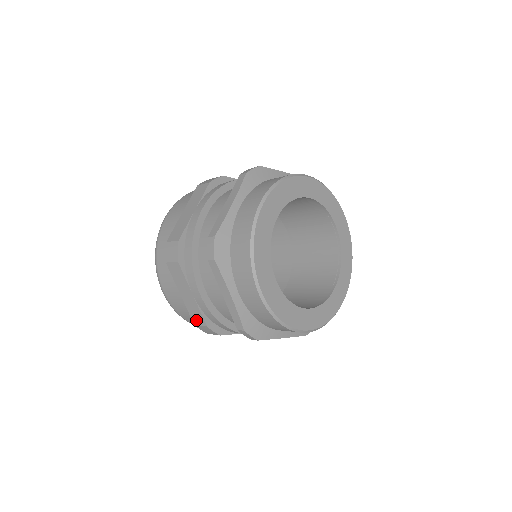
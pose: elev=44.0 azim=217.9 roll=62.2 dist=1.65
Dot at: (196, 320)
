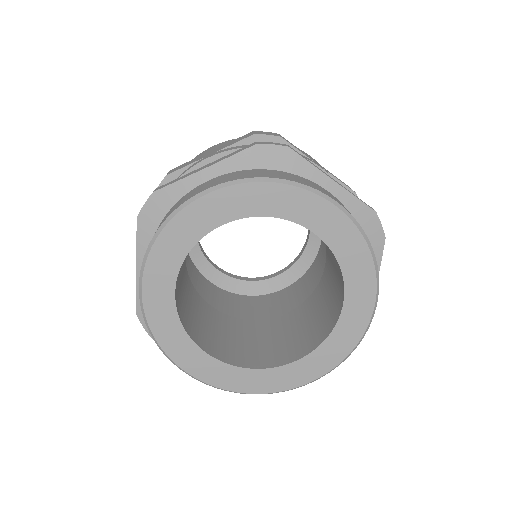
Dot at: occluded
